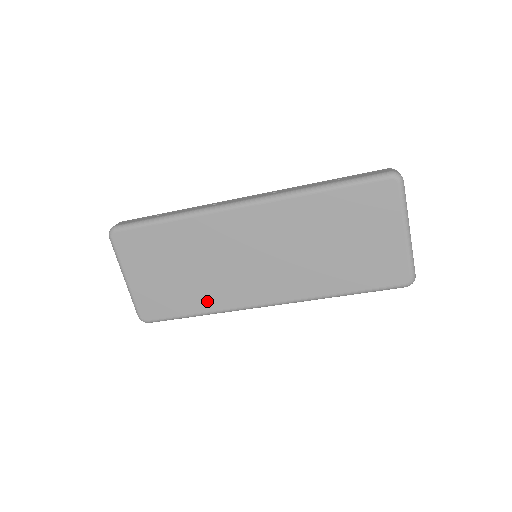
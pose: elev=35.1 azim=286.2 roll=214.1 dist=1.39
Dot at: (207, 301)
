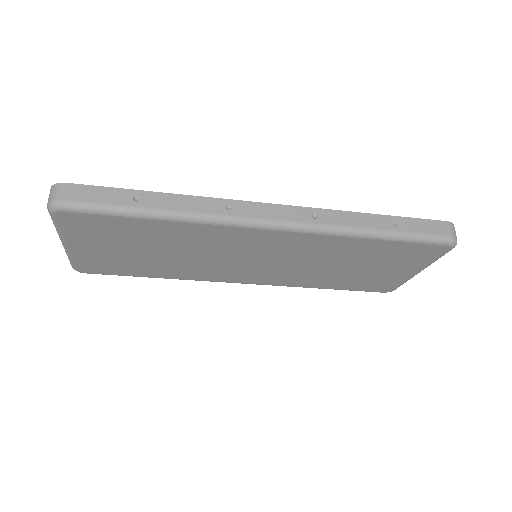
Dot at: (175, 273)
